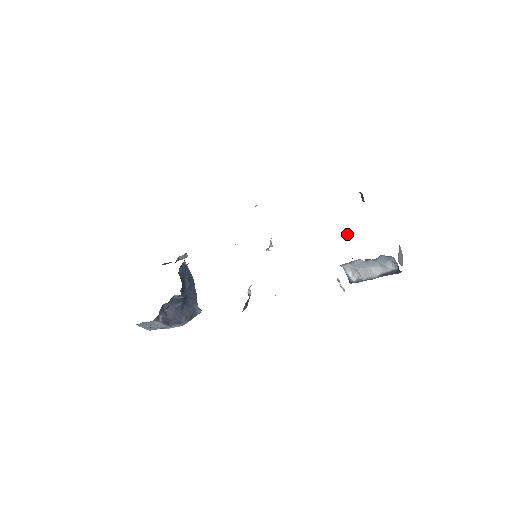
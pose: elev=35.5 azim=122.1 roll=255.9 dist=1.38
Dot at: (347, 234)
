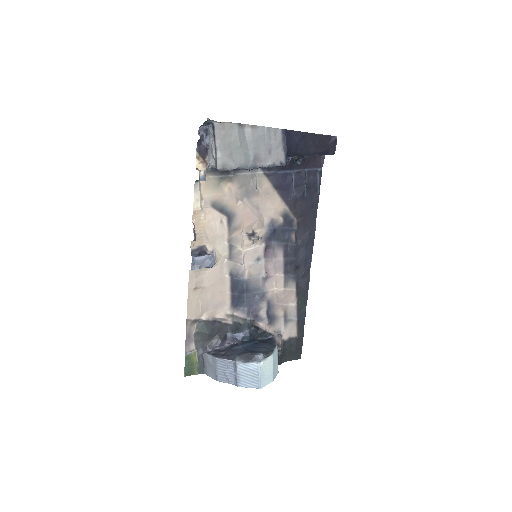
Dot at: occluded
